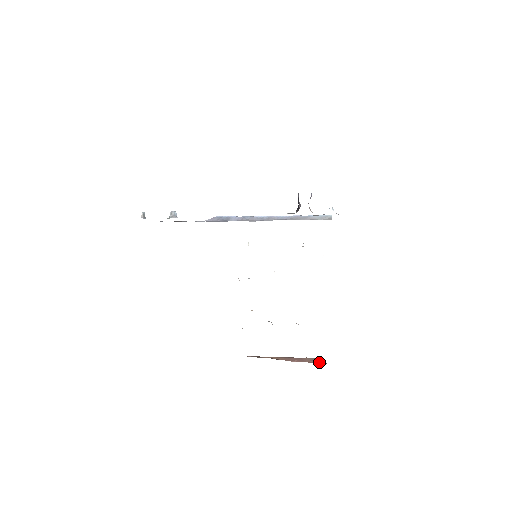
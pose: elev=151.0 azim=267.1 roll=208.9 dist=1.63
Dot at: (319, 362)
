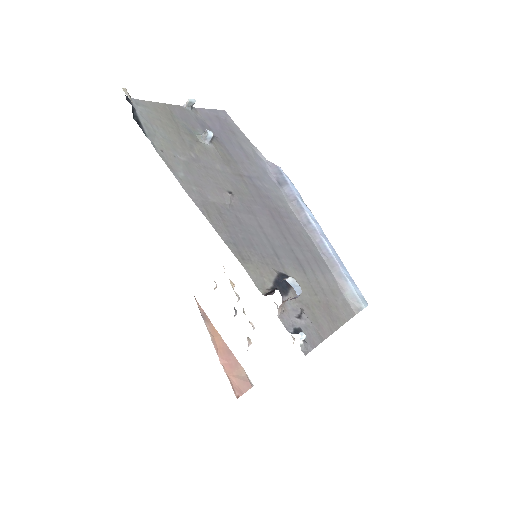
Dot at: (238, 387)
